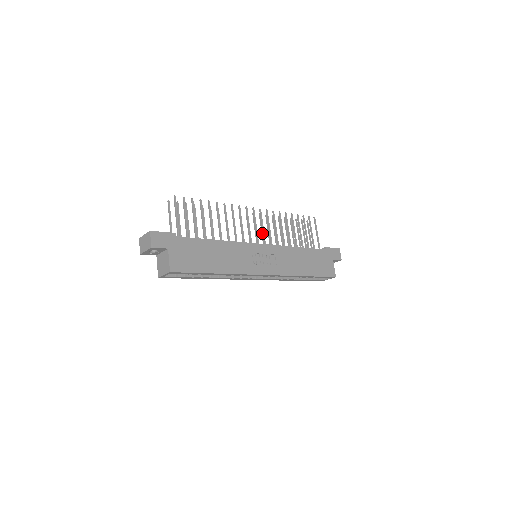
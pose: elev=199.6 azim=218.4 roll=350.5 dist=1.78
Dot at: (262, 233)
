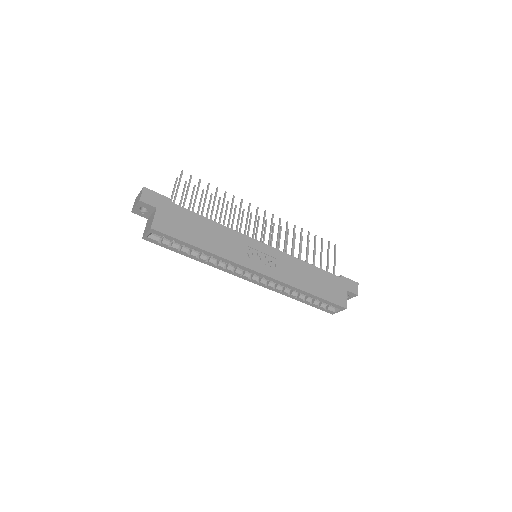
Dot at: (269, 236)
